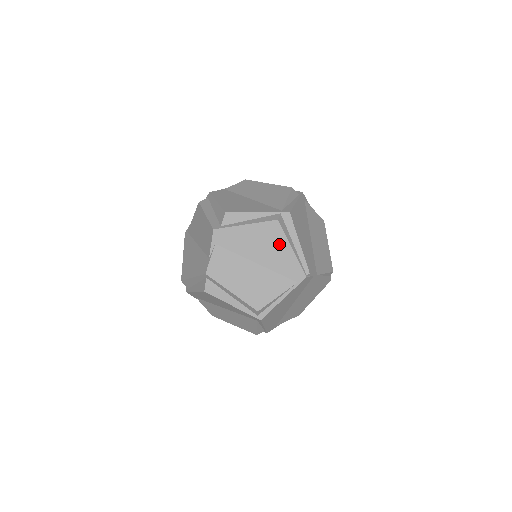
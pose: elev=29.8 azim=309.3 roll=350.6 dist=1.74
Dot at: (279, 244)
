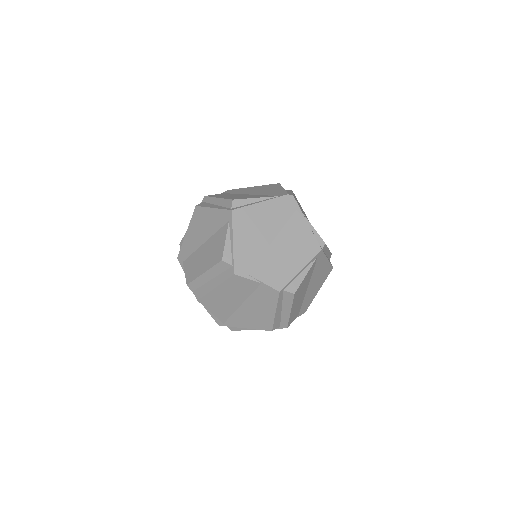
Dot at: (274, 188)
